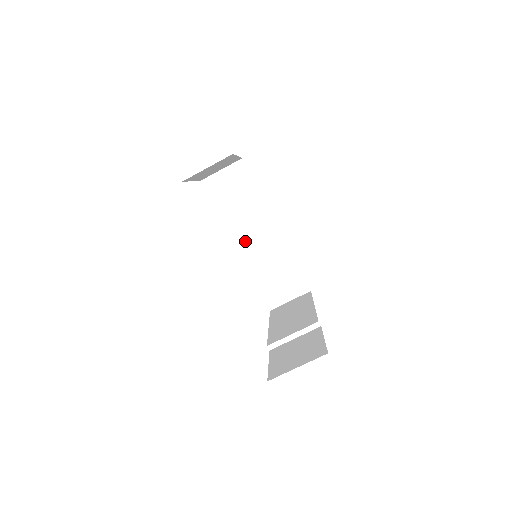
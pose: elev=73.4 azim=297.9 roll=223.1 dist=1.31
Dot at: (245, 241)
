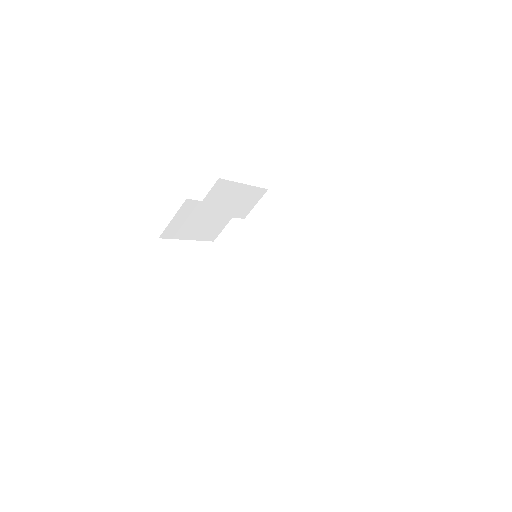
Dot at: (285, 258)
